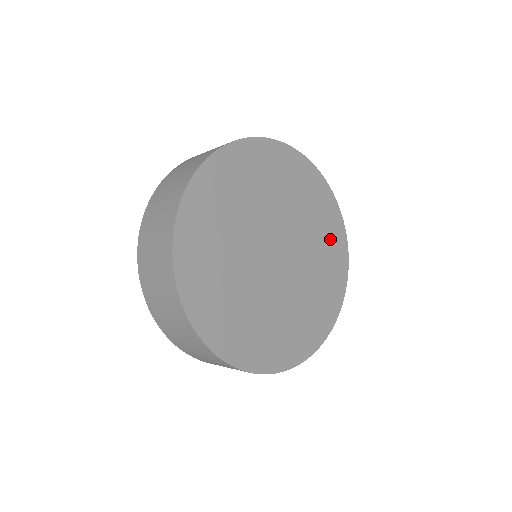
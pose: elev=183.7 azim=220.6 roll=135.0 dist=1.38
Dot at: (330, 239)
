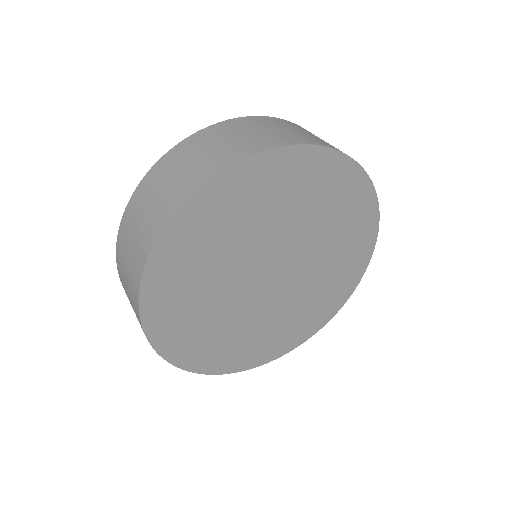
Dot at: (349, 259)
